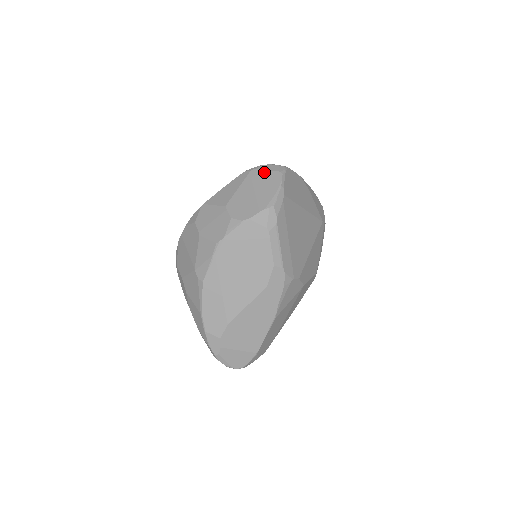
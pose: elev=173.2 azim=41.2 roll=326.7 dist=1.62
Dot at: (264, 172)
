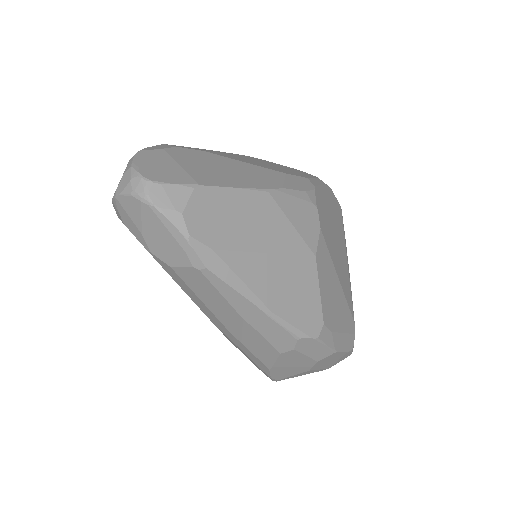
Dot at: occluded
